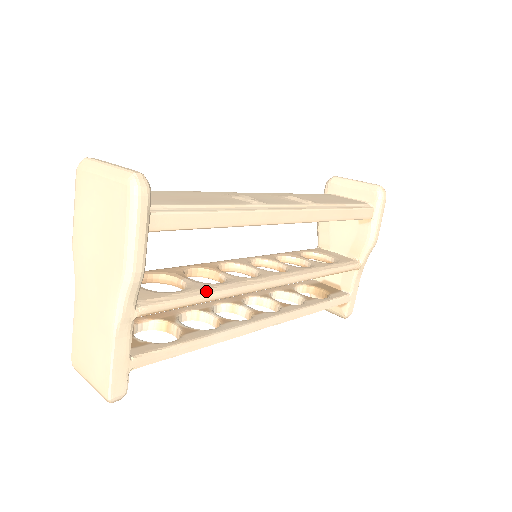
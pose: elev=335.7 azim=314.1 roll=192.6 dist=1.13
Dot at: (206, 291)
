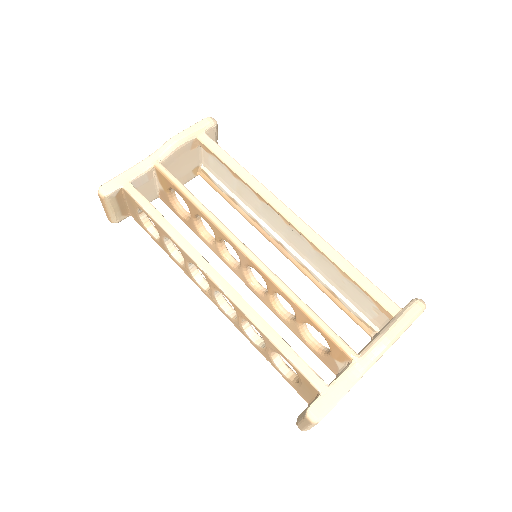
Dot at: occluded
